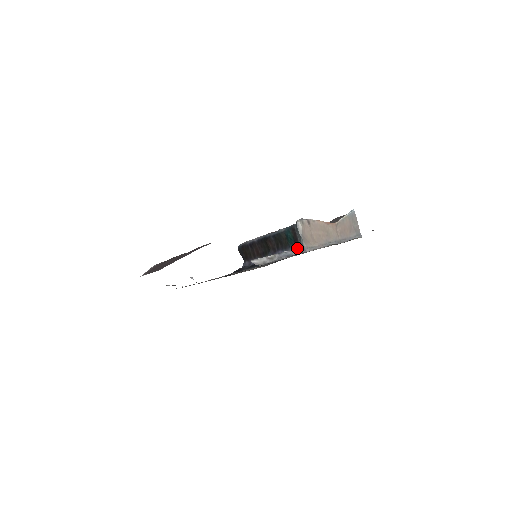
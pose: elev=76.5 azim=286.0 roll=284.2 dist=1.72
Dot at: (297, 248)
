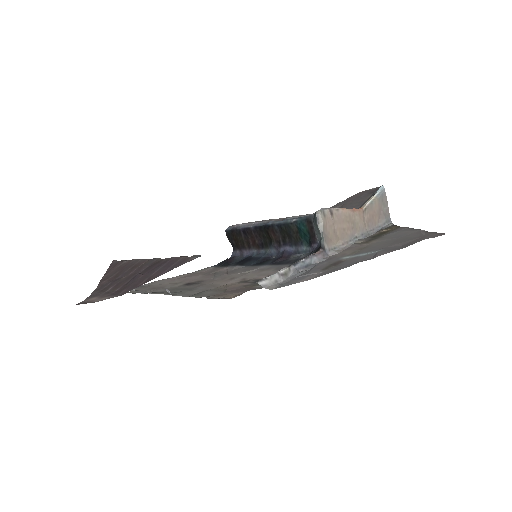
Dot at: (316, 252)
